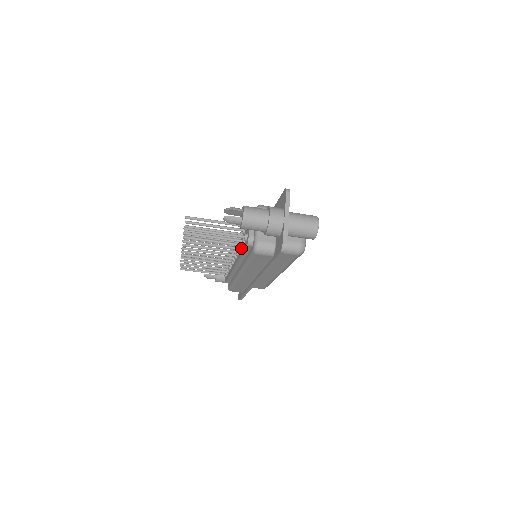
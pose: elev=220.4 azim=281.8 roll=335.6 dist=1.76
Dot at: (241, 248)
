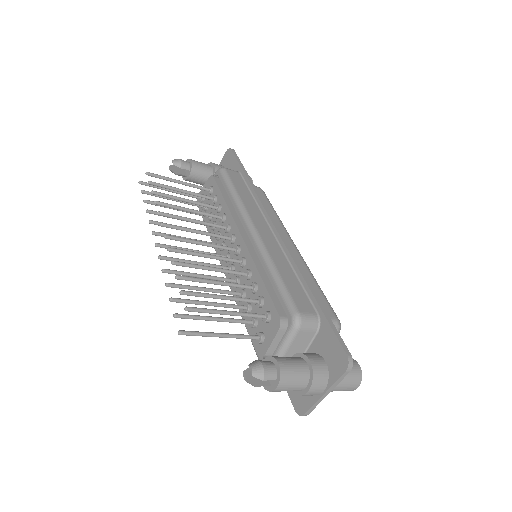
Dot at: (245, 311)
